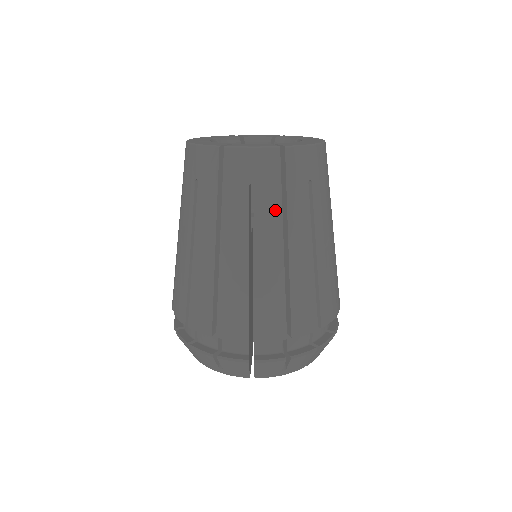
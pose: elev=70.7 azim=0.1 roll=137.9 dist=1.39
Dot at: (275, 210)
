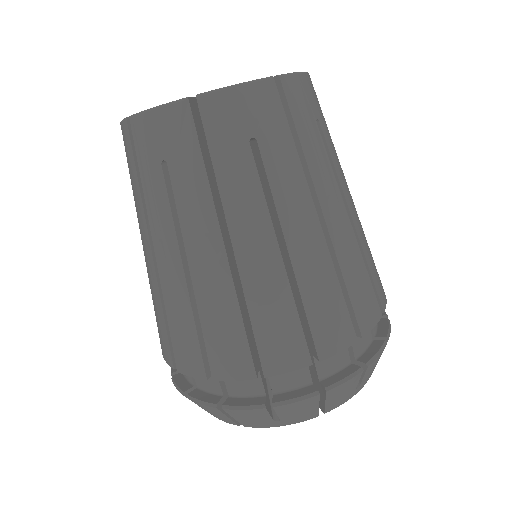
Dot at: (200, 192)
